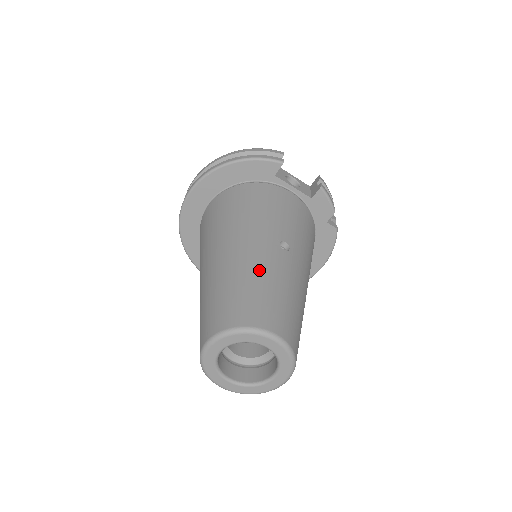
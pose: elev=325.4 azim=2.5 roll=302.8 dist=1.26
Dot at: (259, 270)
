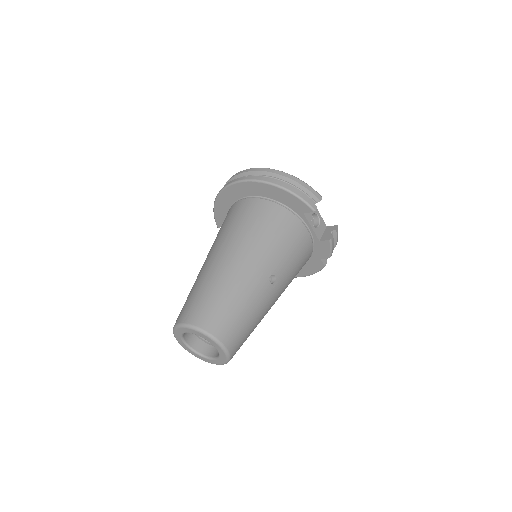
Dot at: (243, 294)
